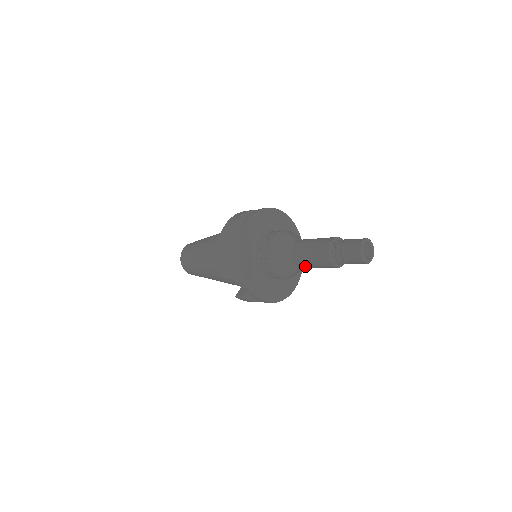
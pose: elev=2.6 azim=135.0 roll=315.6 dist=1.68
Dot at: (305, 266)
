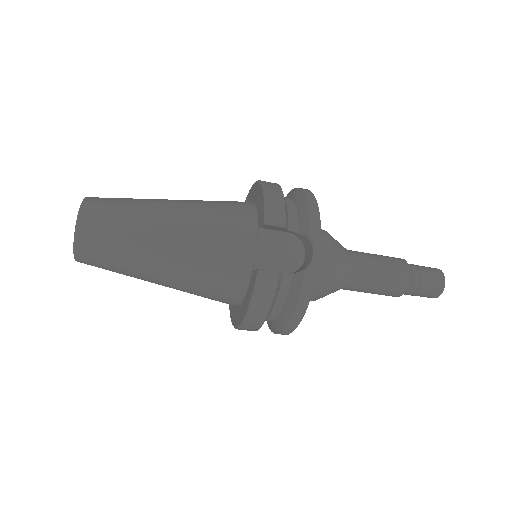
Dot at: (364, 276)
